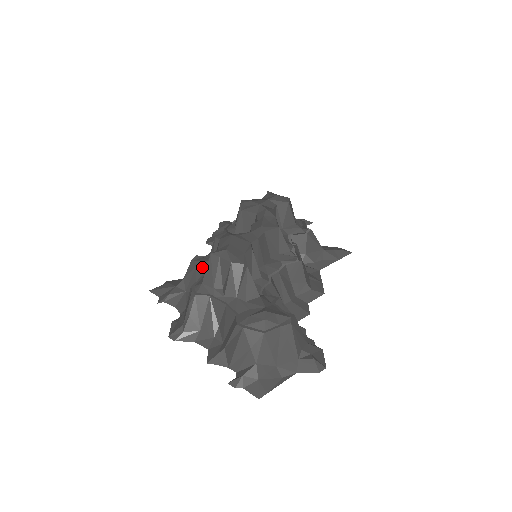
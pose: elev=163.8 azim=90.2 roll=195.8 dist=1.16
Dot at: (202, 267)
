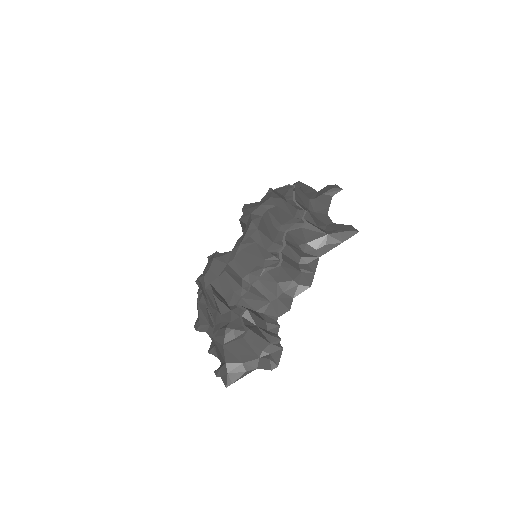
Dot at: occluded
